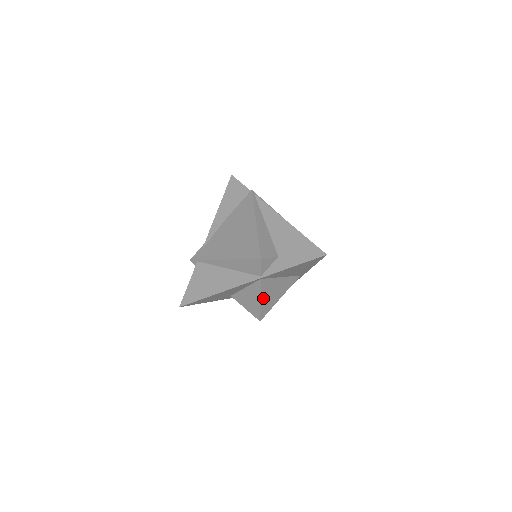
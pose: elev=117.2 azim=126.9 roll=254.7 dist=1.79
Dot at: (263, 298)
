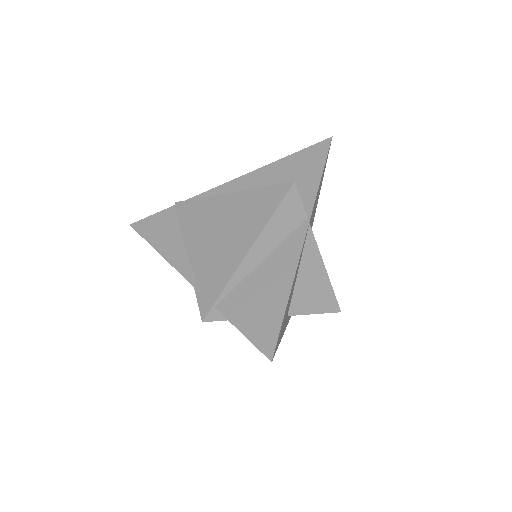
Dot at: (323, 265)
